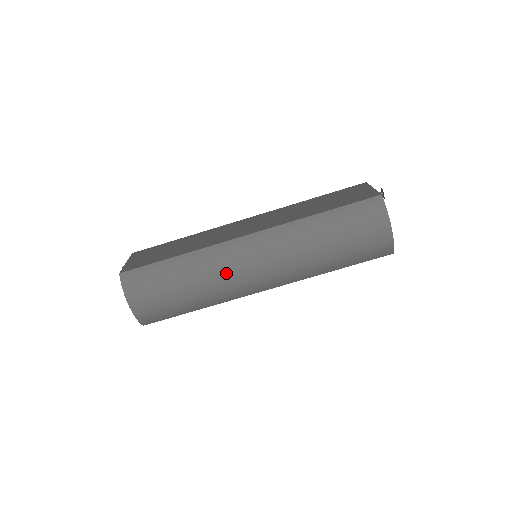
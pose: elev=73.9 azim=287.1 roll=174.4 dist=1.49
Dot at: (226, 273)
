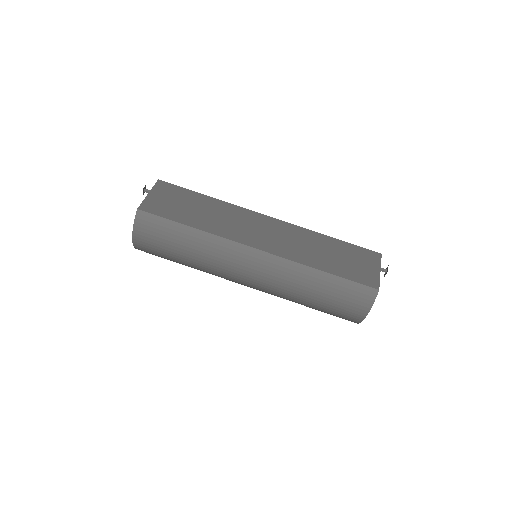
Dot at: (223, 265)
